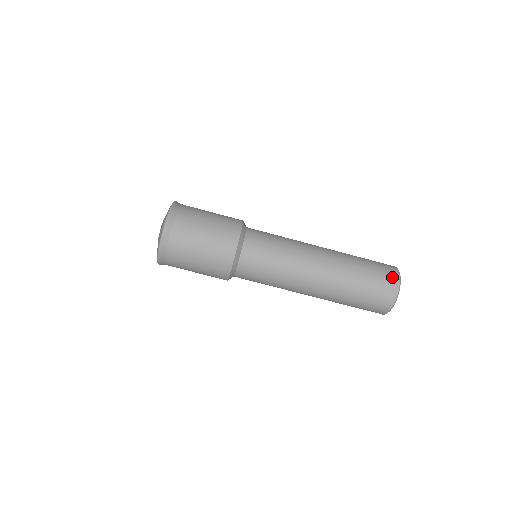
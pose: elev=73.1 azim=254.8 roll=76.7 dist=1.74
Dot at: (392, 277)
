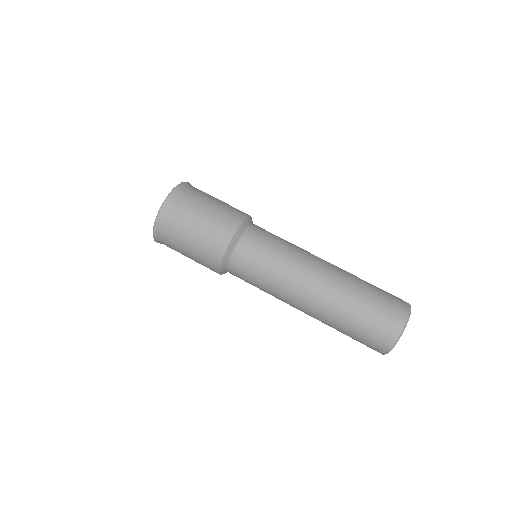
Dot at: (396, 320)
